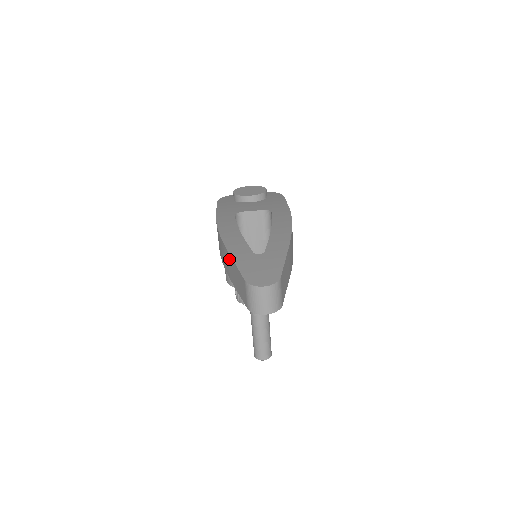
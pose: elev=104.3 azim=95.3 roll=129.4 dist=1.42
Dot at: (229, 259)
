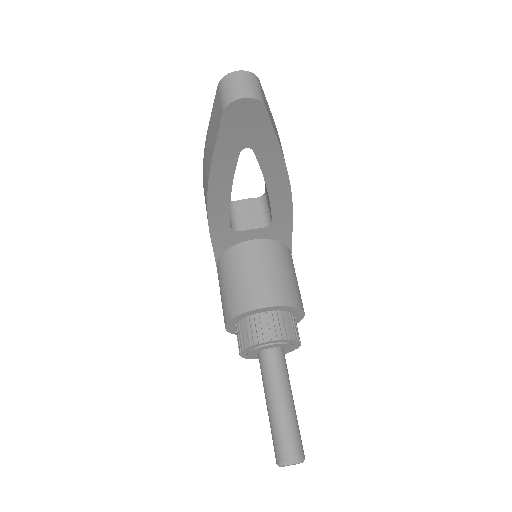
Dot at: (208, 136)
